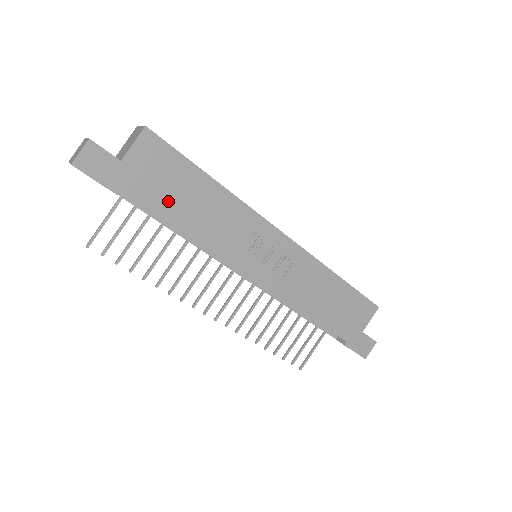
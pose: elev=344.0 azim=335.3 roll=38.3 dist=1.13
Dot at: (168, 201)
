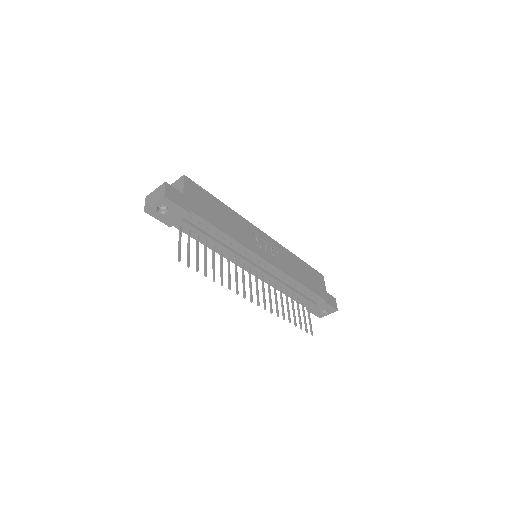
Dot at: (212, 216)
